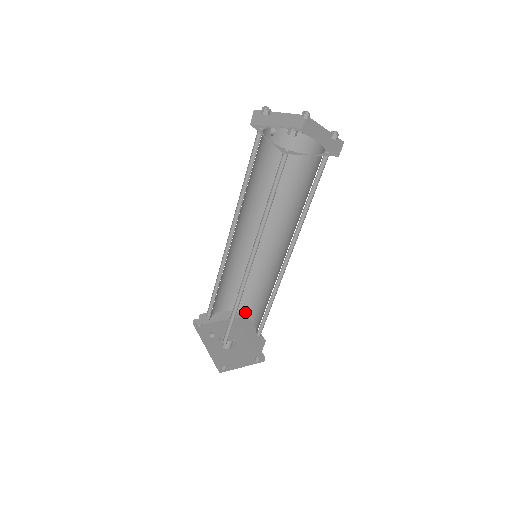
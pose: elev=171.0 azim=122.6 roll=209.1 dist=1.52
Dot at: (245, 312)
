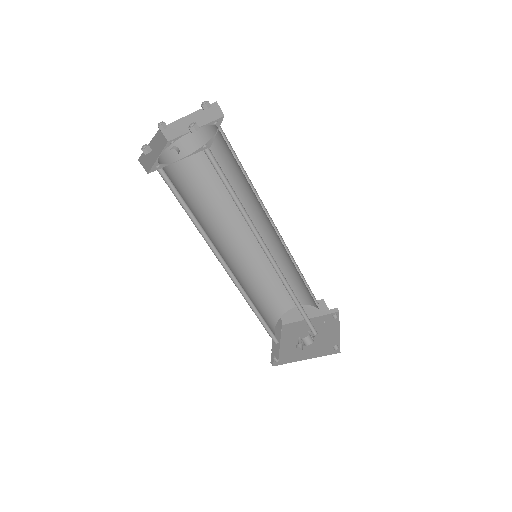
Dot at: (285, 309)
